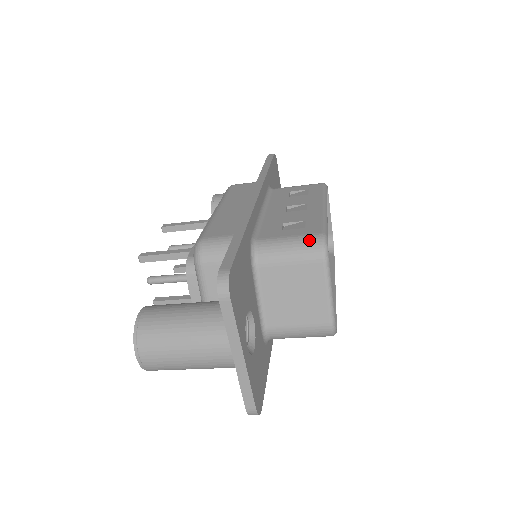
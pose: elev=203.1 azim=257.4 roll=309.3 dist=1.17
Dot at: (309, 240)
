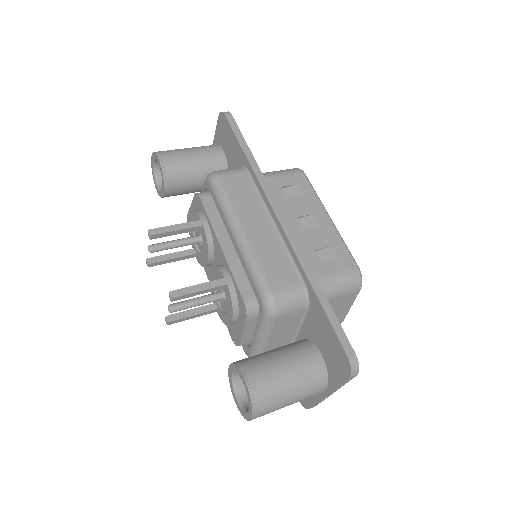
Dot at: (351, 276)
